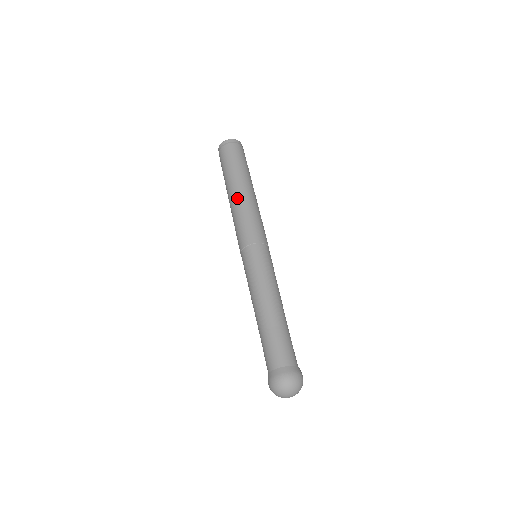
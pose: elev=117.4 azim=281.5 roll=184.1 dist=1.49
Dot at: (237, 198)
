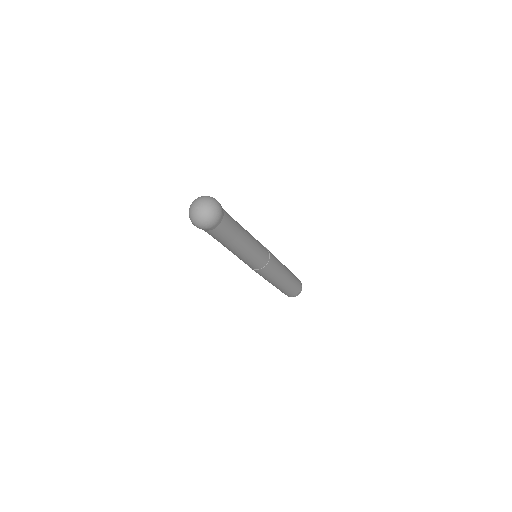
Dot at: occluded
